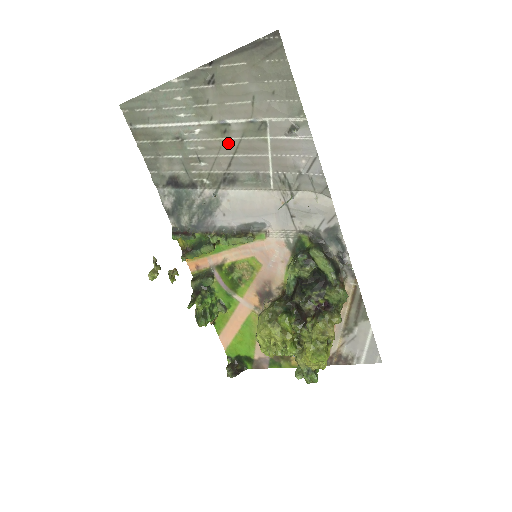
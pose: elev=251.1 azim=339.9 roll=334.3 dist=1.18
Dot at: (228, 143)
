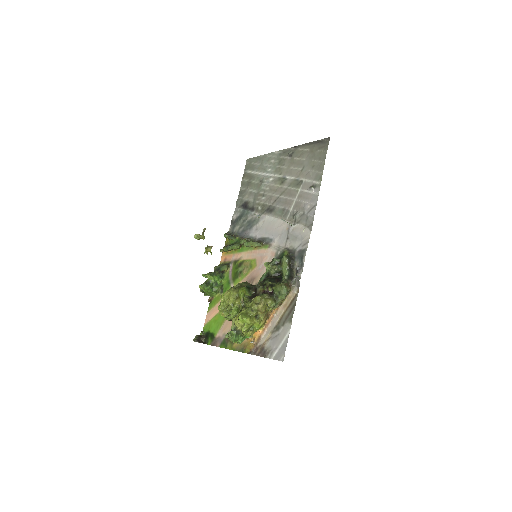
Dot at: (281, 189)
